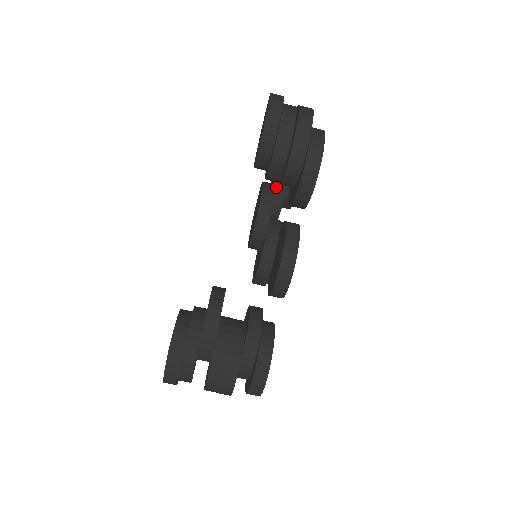
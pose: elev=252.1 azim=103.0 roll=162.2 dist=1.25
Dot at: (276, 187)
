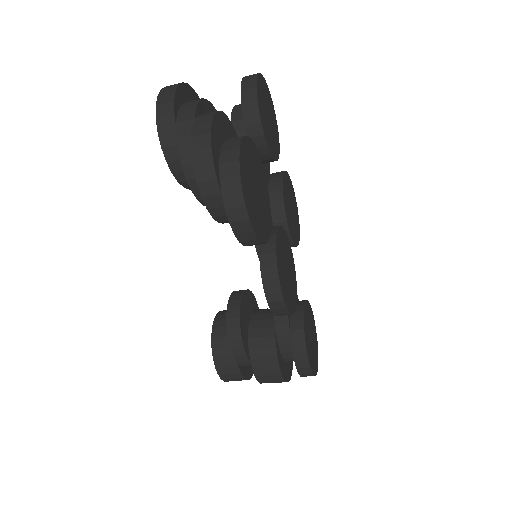
Dot at: occluded
